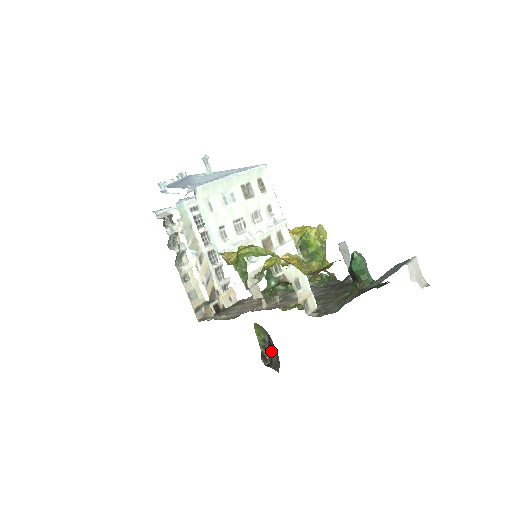
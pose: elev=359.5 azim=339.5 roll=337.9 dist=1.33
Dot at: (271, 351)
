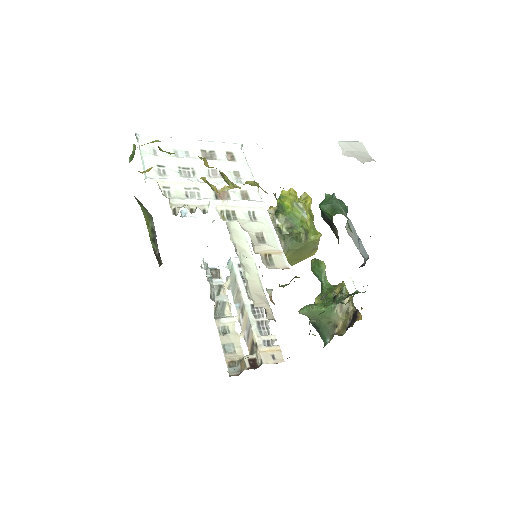
Dot at: (156, 239)
